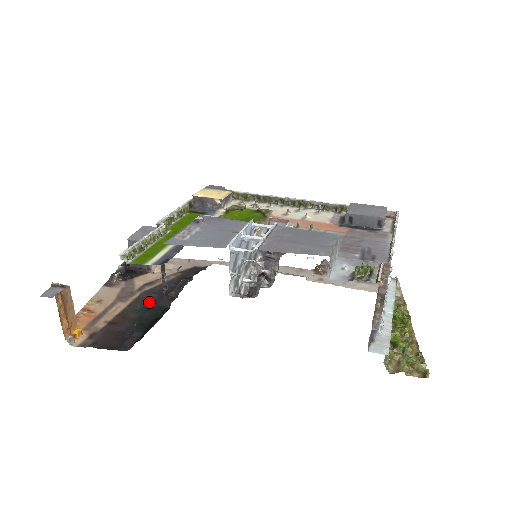
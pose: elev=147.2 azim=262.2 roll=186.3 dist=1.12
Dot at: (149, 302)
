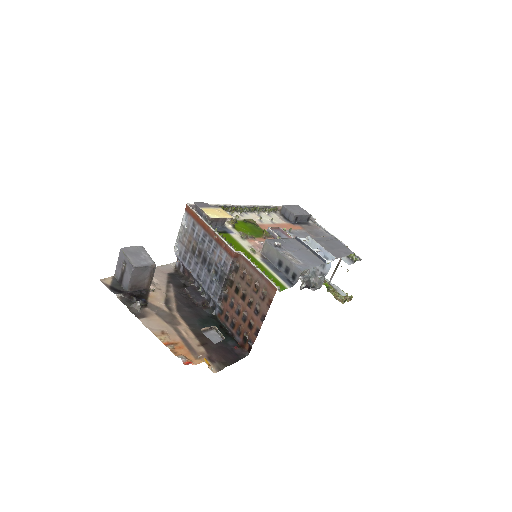
Dot at: (197, 317)
